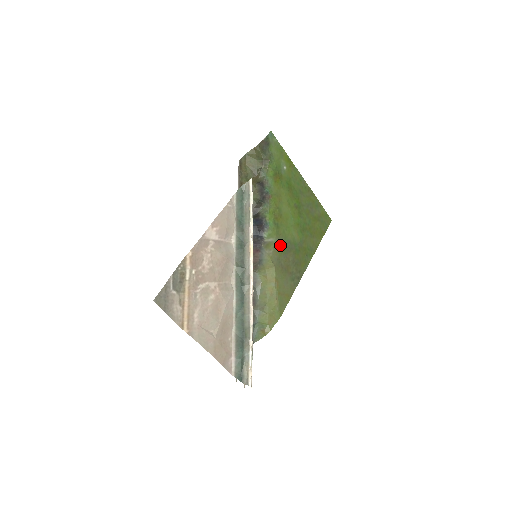
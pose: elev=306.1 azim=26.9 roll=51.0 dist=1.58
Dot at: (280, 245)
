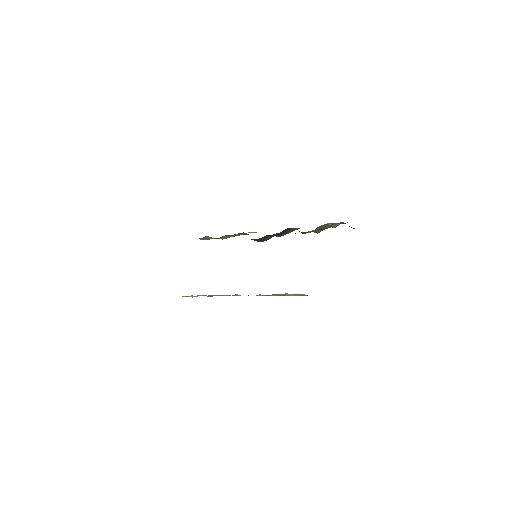
Dot at: occluded
